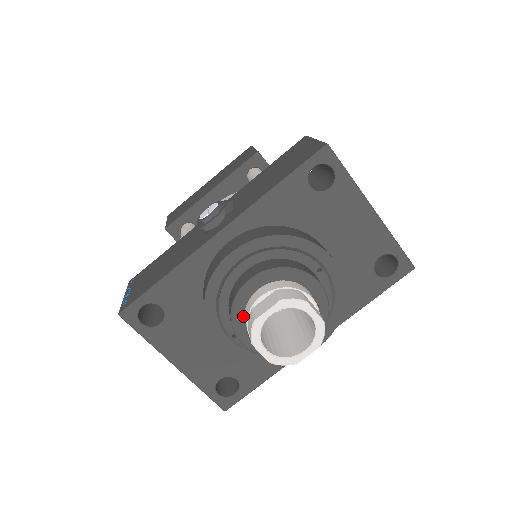
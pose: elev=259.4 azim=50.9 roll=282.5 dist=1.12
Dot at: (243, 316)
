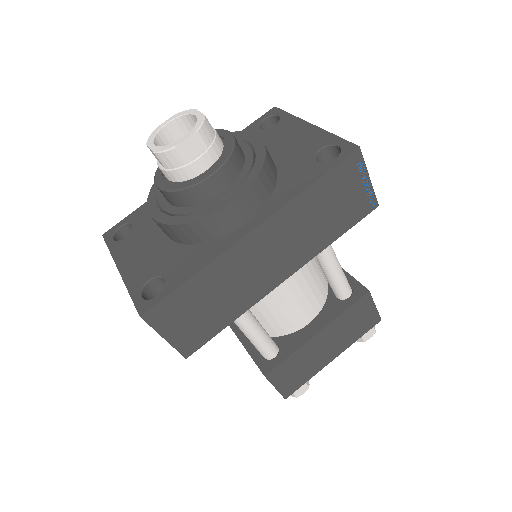
Dot at: occluded
